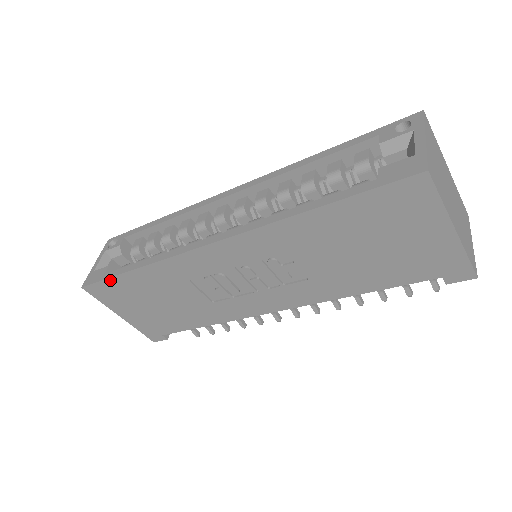
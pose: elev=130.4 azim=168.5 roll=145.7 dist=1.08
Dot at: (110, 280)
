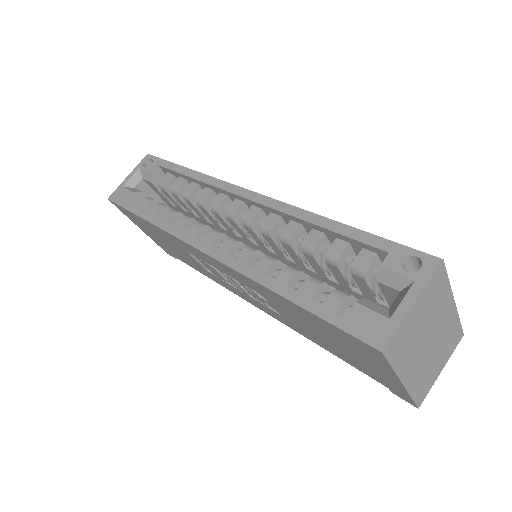
Dot at: (128, 211)
